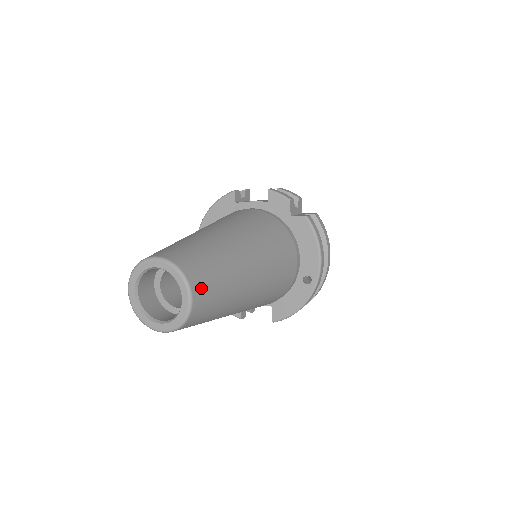
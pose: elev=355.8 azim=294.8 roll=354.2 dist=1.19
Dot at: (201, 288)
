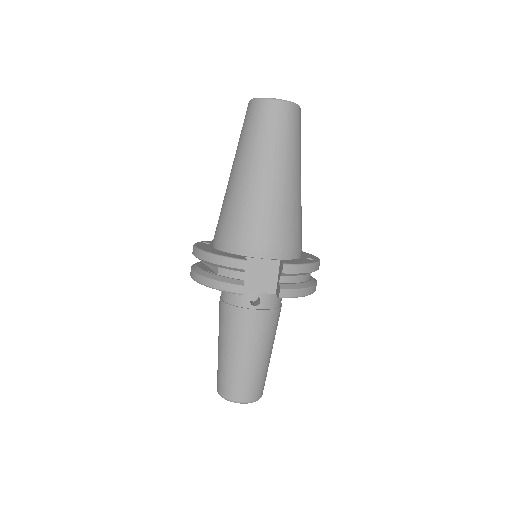
Dot at: occluded
